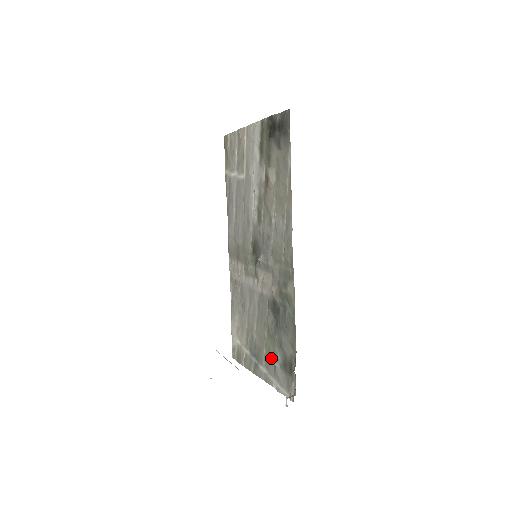
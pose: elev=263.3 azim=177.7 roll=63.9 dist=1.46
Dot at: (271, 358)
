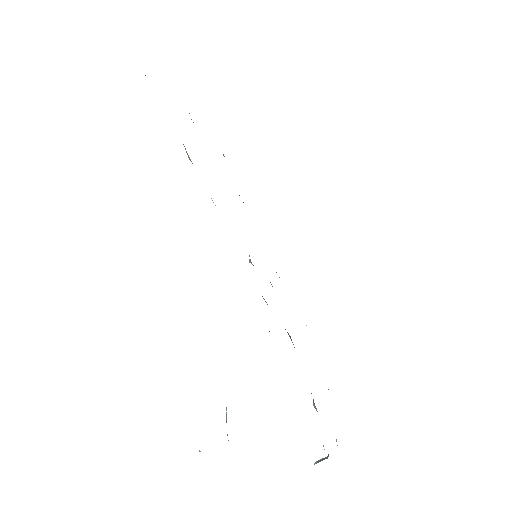
Dot at: occluded
